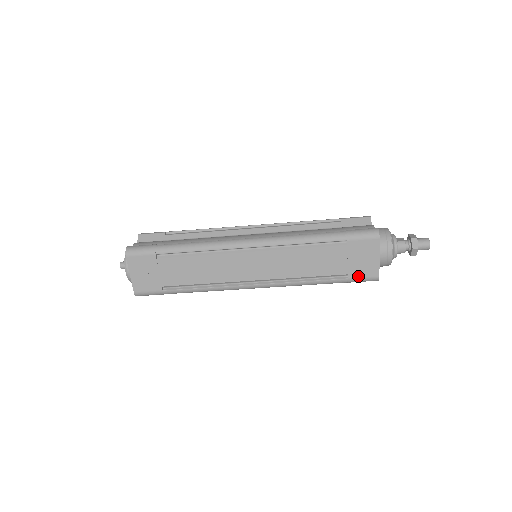
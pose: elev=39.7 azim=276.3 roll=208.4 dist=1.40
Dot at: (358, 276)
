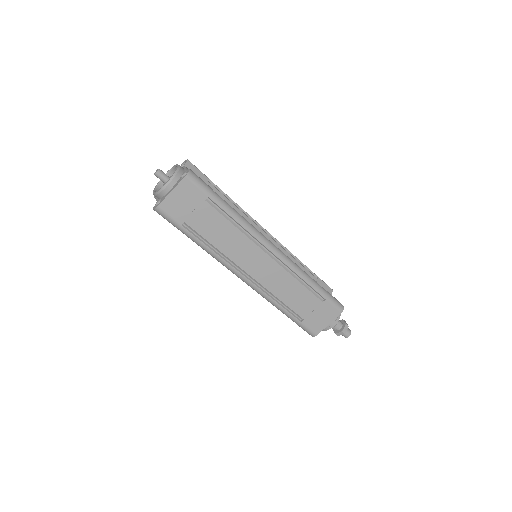
Dot at: (307, 325)
